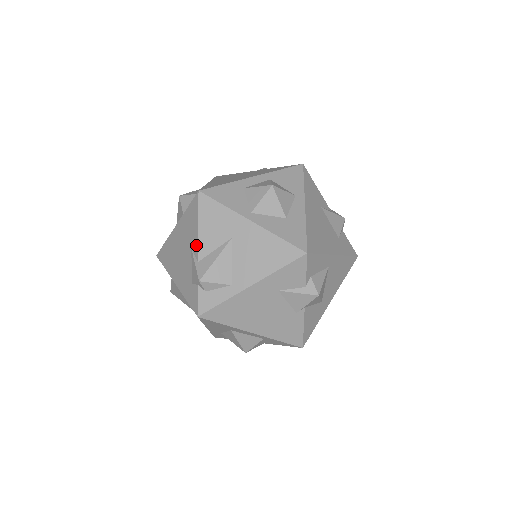
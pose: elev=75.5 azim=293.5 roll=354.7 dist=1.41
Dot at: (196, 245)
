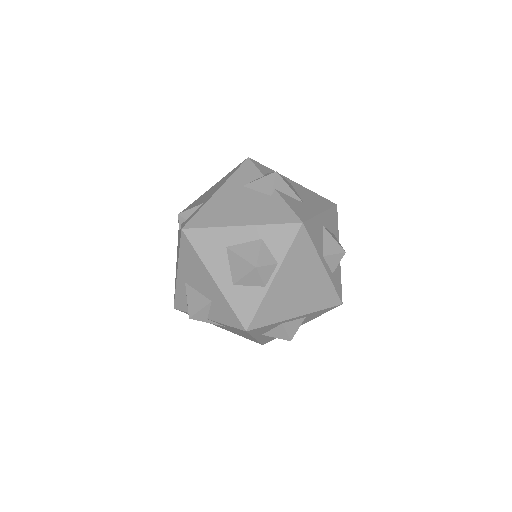
Dot at: occluded
